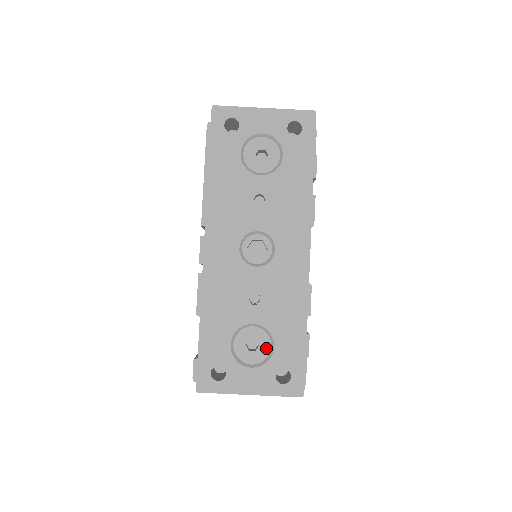
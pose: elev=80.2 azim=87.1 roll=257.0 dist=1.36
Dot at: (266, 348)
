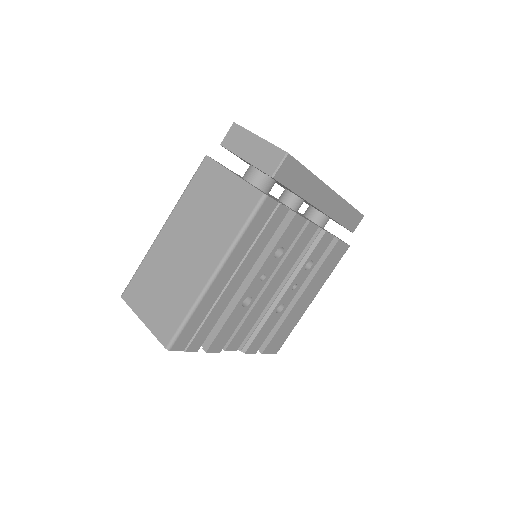
Dot at: occluded
